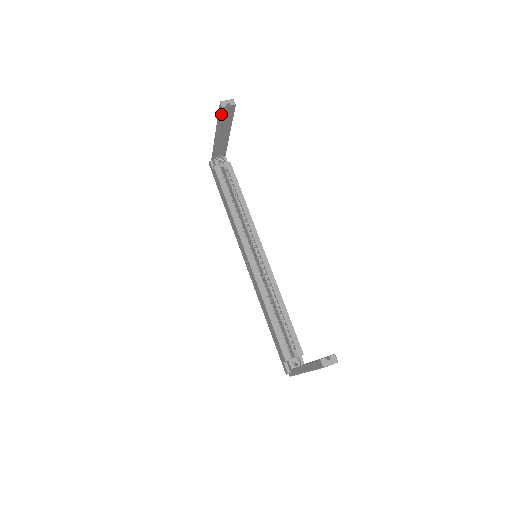
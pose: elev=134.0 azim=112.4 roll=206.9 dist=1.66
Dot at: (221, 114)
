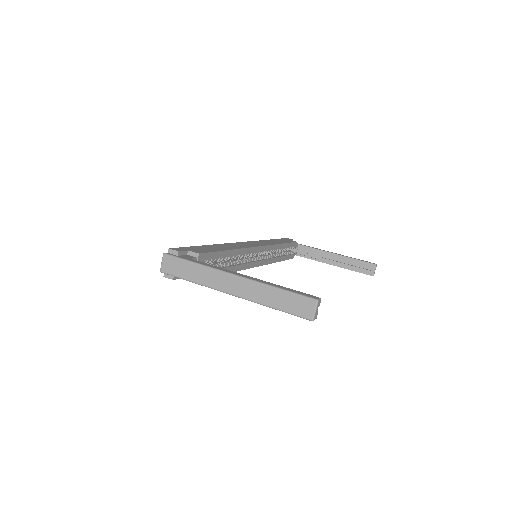
Dot at: occluded
